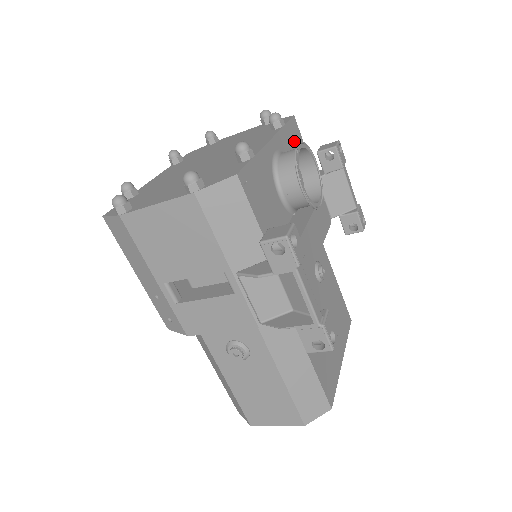
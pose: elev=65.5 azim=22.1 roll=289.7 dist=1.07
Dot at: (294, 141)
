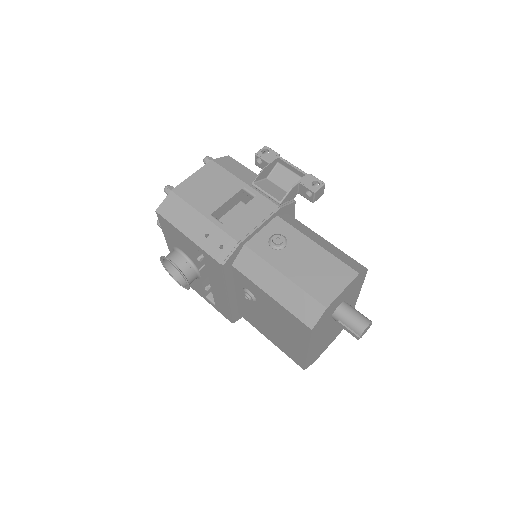
Dot at: occluded
